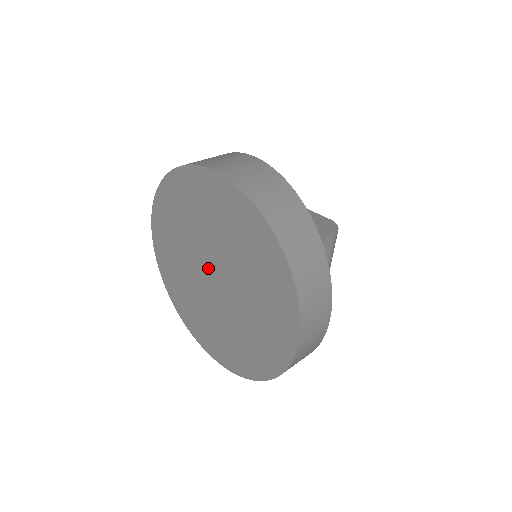
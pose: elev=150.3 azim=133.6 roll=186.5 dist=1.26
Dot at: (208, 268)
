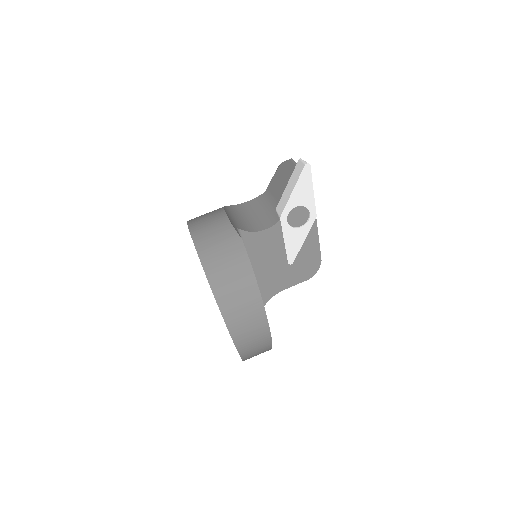
Dot at: occluded
